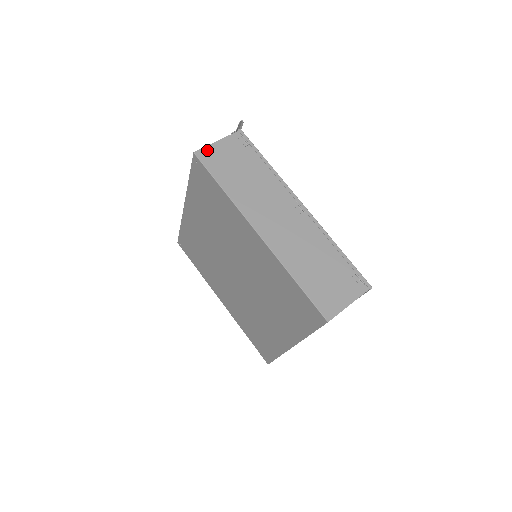
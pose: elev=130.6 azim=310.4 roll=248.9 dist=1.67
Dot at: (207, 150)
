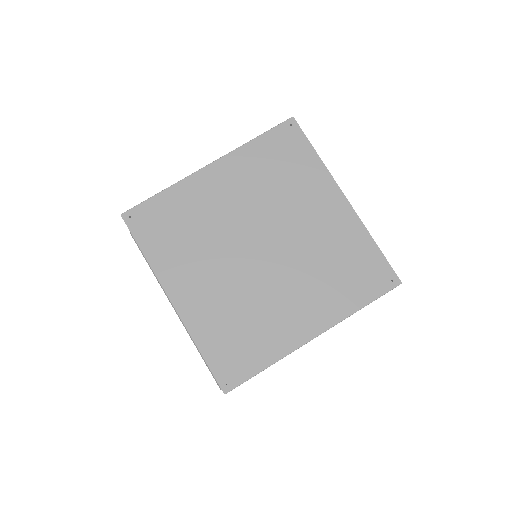
Dot at: occluded
